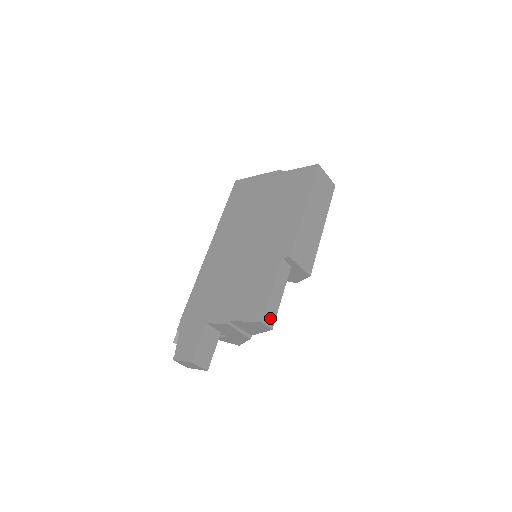
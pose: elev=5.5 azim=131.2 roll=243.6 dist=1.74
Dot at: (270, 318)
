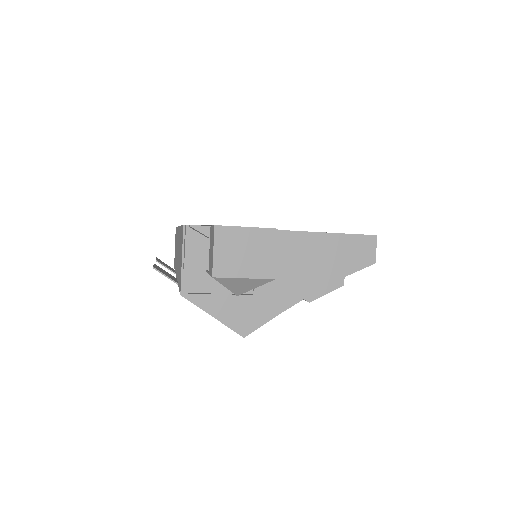
Dot at: occluded
